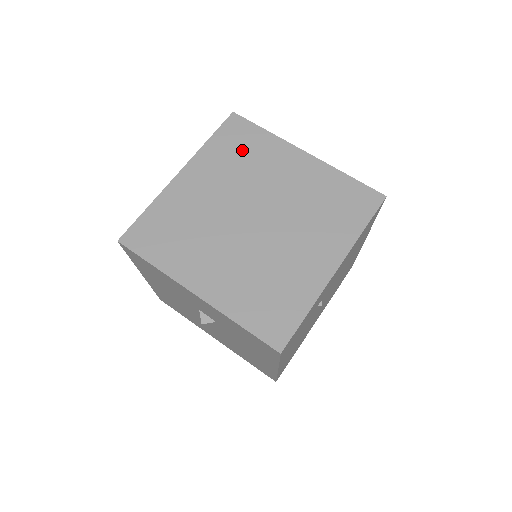
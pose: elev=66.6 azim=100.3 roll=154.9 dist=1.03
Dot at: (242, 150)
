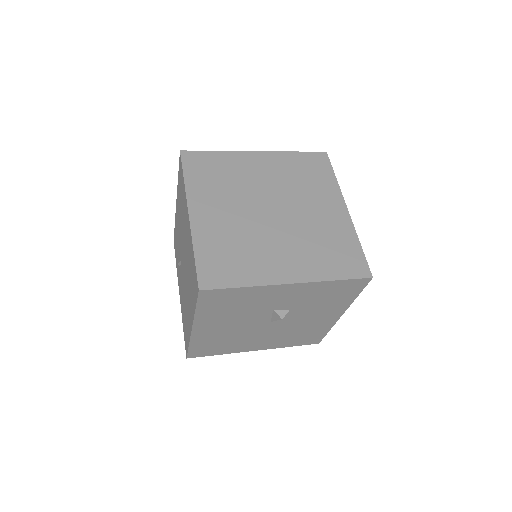
Dot at: (216, 173)
